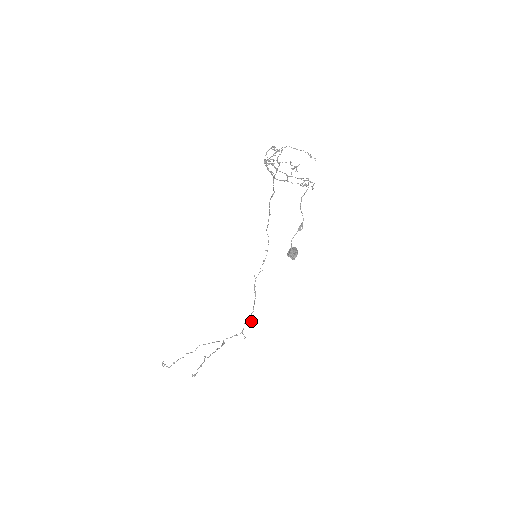
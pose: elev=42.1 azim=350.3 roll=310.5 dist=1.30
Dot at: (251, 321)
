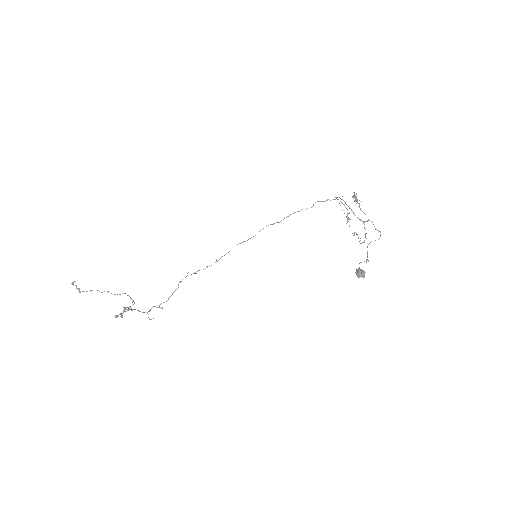
Dot at: (162, 308)
